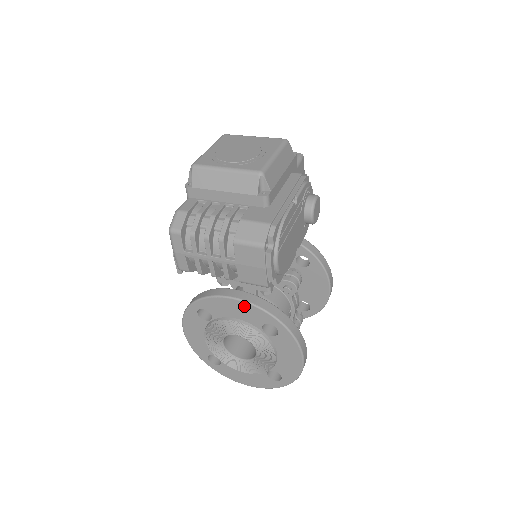
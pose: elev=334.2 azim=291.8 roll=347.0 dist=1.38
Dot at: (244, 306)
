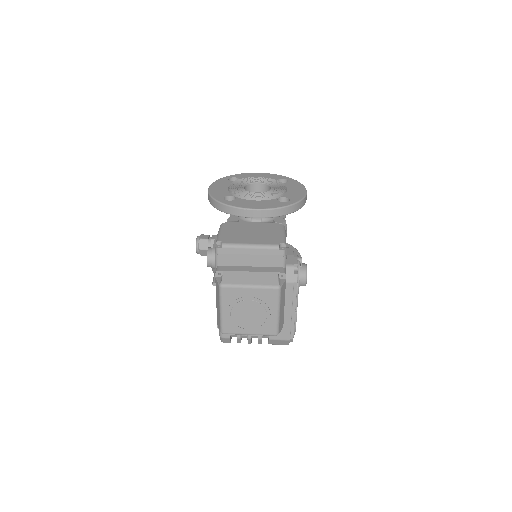
Dot at: occluded
